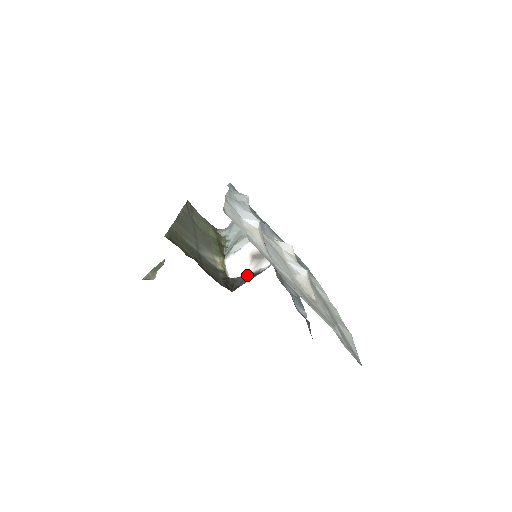
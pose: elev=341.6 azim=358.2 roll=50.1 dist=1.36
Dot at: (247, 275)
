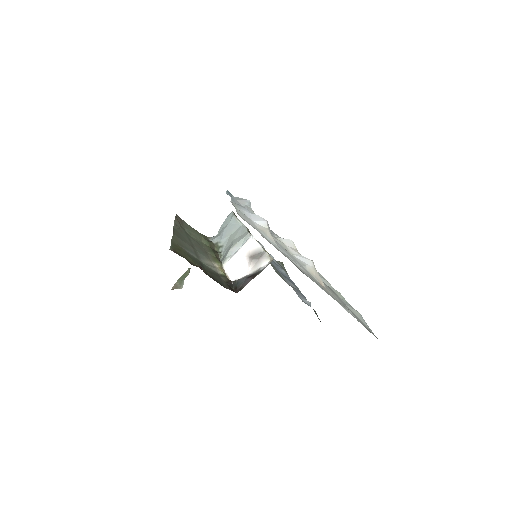
Dot at: (248, 276)
